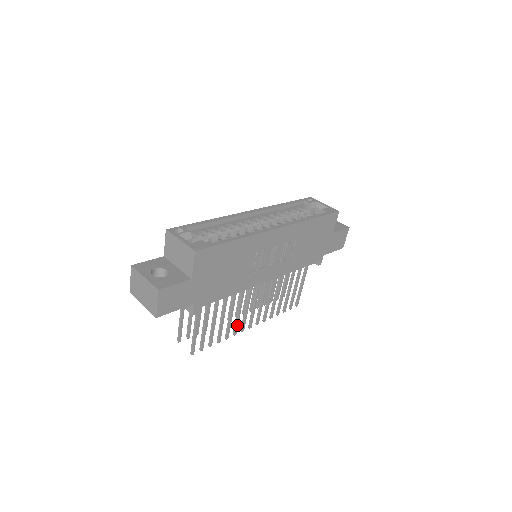
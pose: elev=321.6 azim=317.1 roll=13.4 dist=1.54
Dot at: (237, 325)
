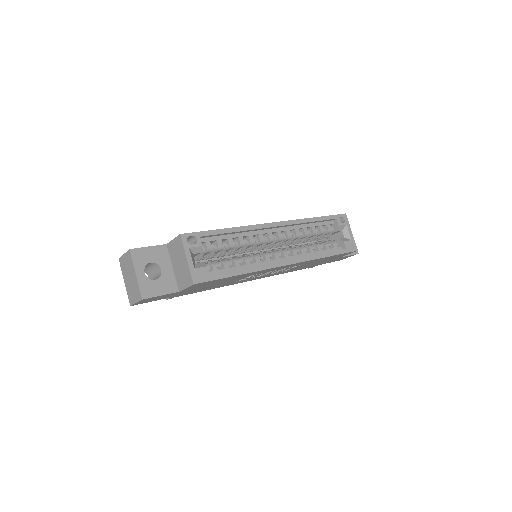
Dot at: occluded
